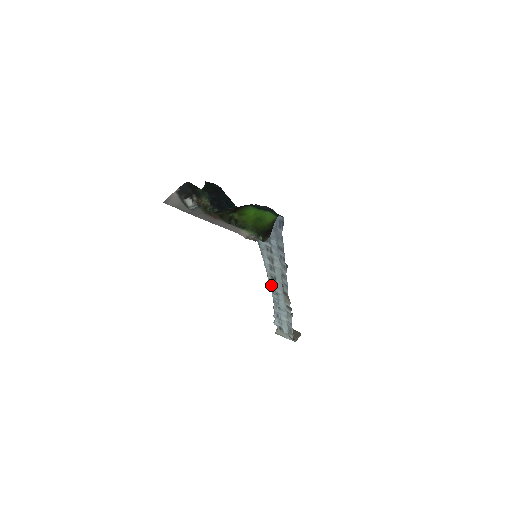
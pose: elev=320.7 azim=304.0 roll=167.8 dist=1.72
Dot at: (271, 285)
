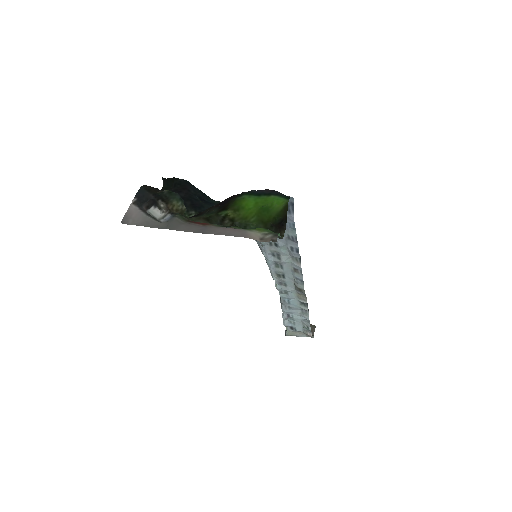
Dot at: (277, 284)
